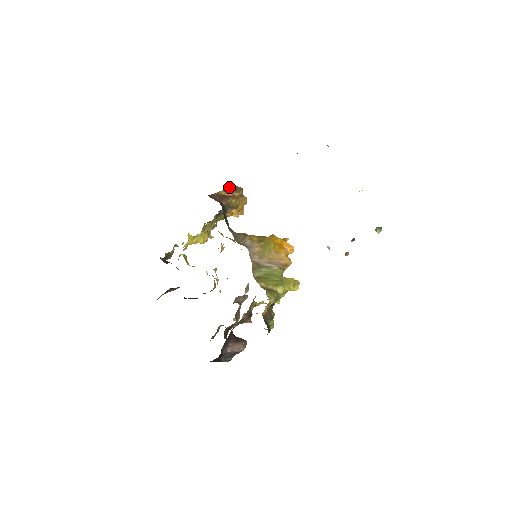
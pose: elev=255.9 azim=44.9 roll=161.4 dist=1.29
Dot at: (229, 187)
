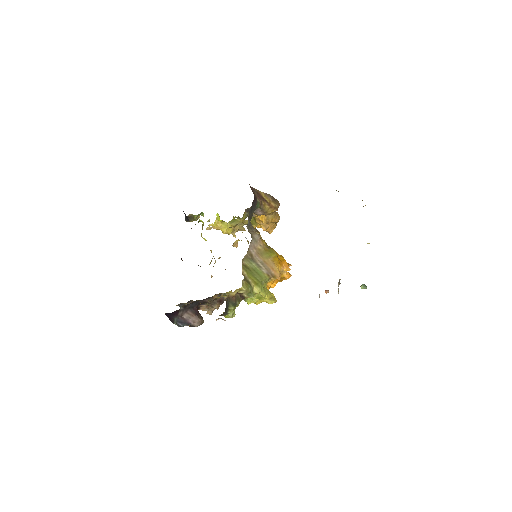
Dot at: occluded
